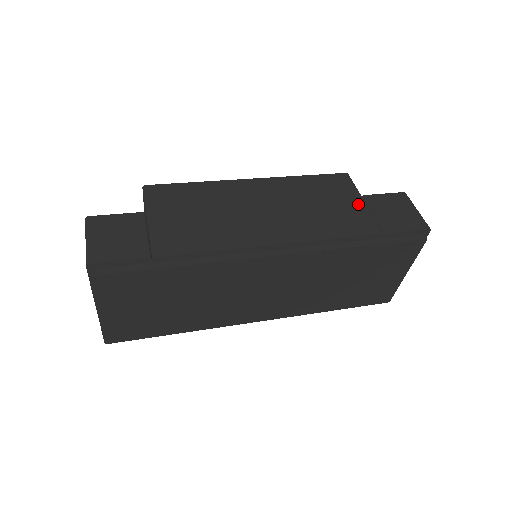
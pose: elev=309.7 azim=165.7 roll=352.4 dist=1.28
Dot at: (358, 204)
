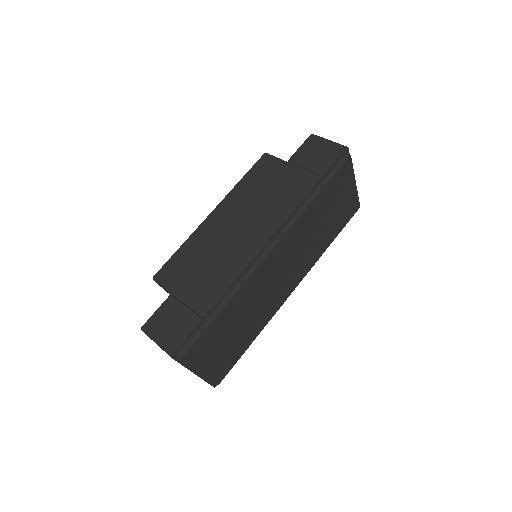
Dot at: (290, 170)
